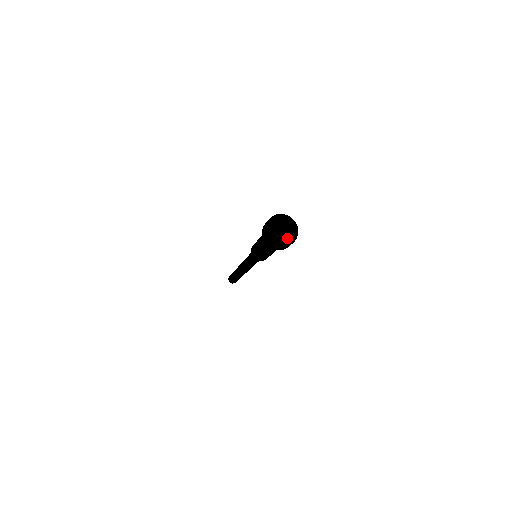
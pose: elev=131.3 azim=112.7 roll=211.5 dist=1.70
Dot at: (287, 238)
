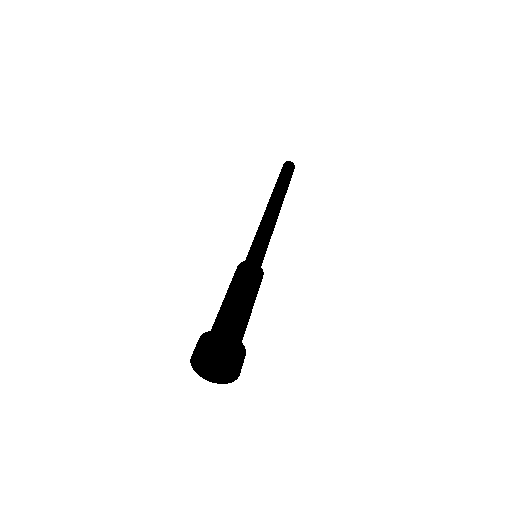
Dot at: (215, 376)
